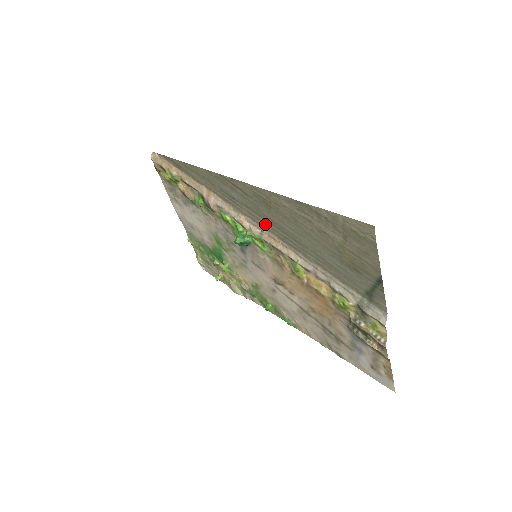
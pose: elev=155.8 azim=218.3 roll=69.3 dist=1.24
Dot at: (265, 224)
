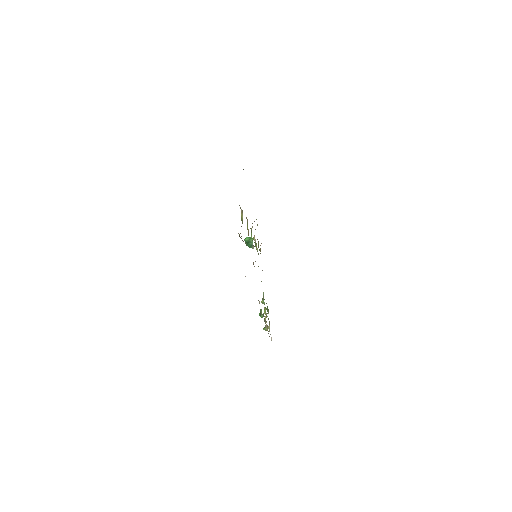
Dot at: occluded
